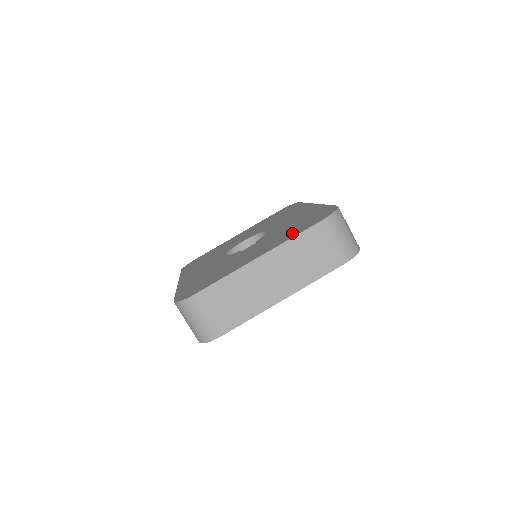
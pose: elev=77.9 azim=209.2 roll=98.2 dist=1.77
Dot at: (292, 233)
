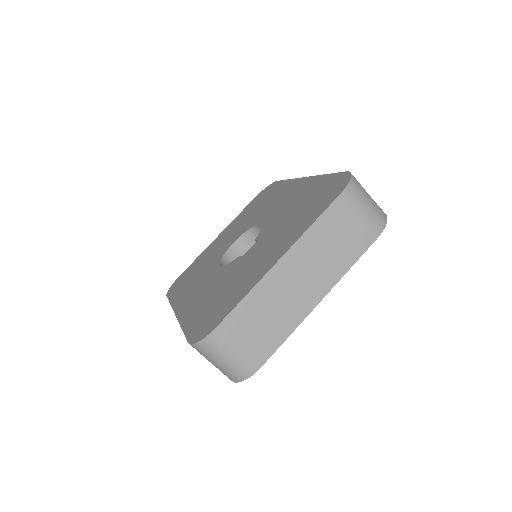
Dot at: (307, 218)
